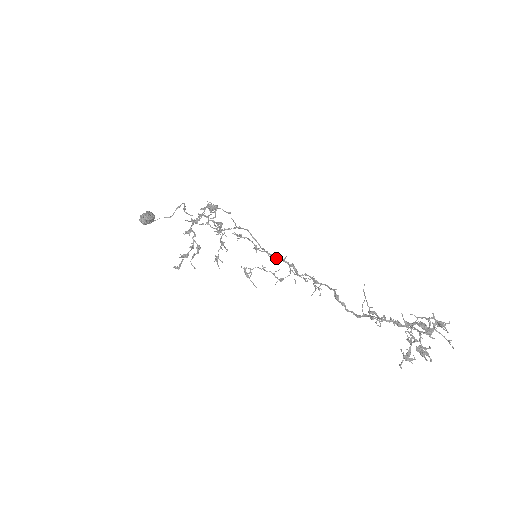
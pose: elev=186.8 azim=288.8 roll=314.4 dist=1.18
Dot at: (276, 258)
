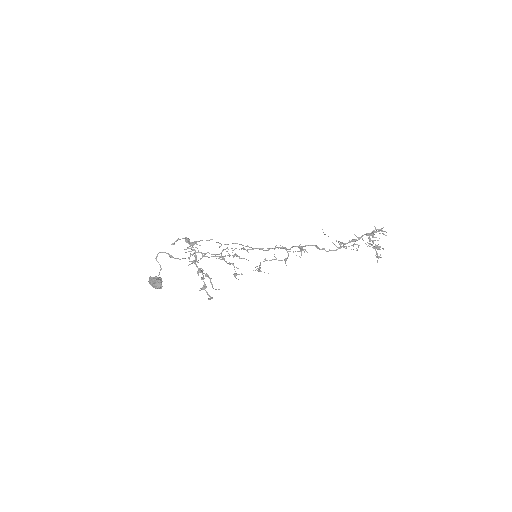
Dot at: occluded
